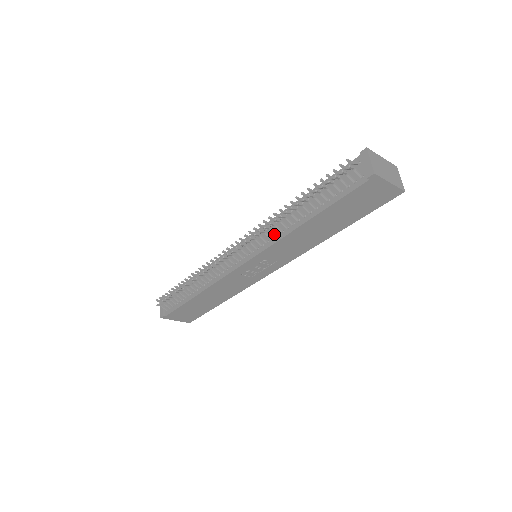
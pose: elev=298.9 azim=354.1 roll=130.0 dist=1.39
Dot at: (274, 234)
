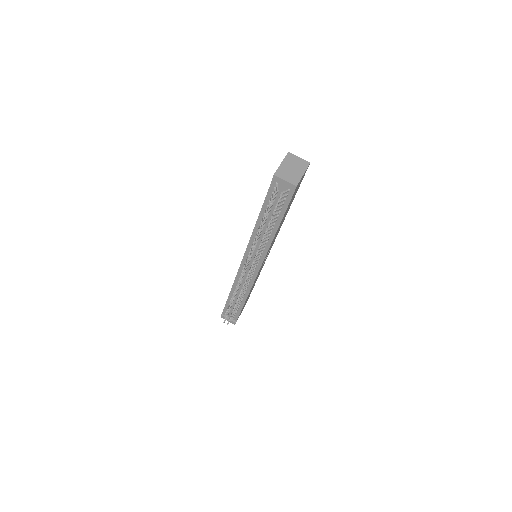
Dot at: (263, 247)
